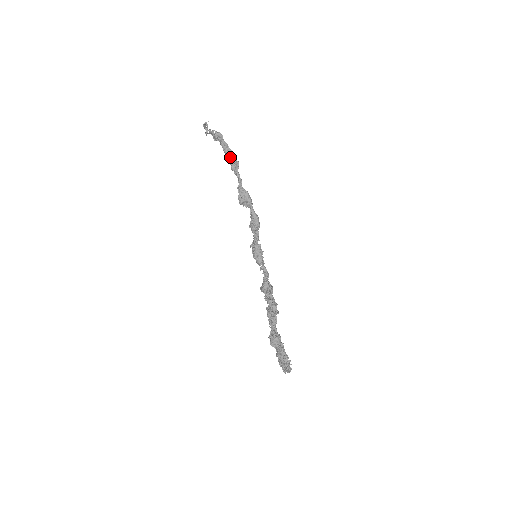
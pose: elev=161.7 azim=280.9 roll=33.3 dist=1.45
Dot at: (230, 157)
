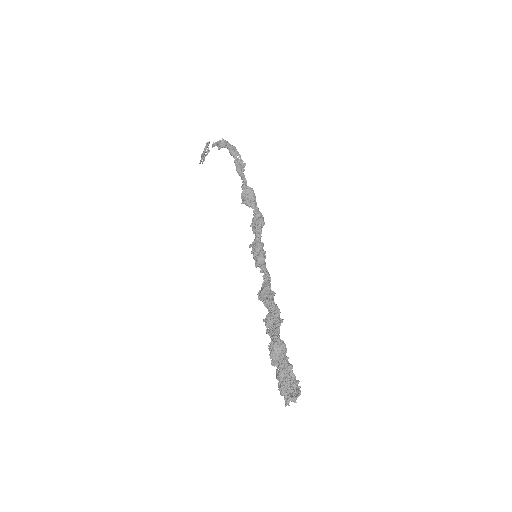
Dot at: (237, 158)
